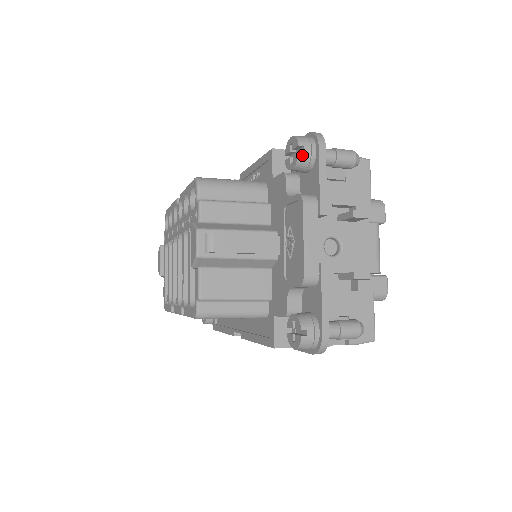
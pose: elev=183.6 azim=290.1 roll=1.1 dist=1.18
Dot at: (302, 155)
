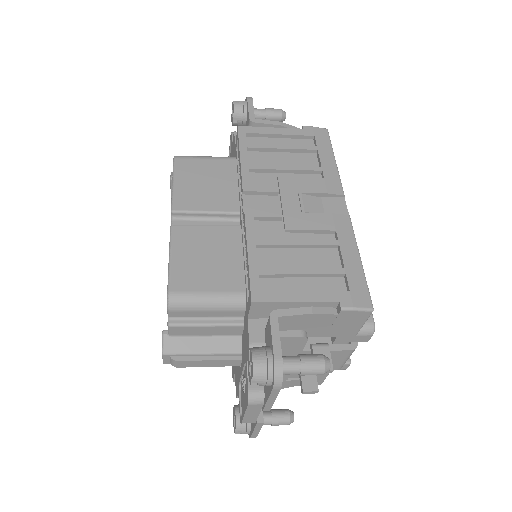
Dot at: occluded
